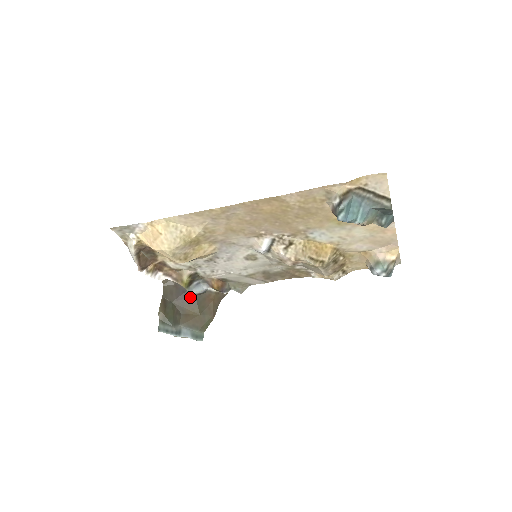
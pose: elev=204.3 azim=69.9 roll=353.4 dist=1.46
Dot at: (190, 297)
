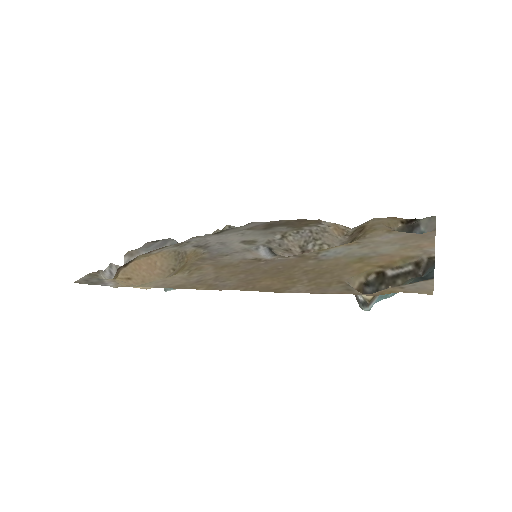
Dot at: occluded
